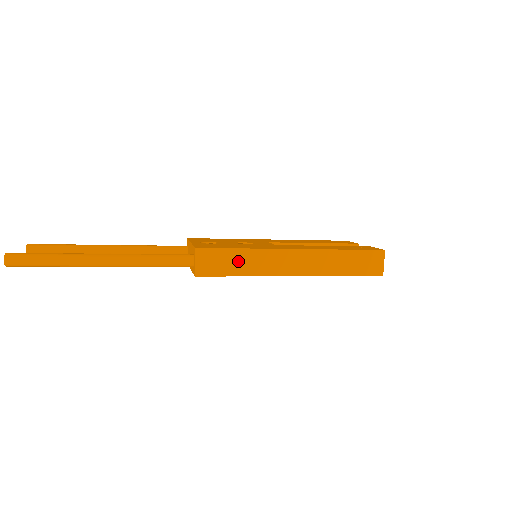
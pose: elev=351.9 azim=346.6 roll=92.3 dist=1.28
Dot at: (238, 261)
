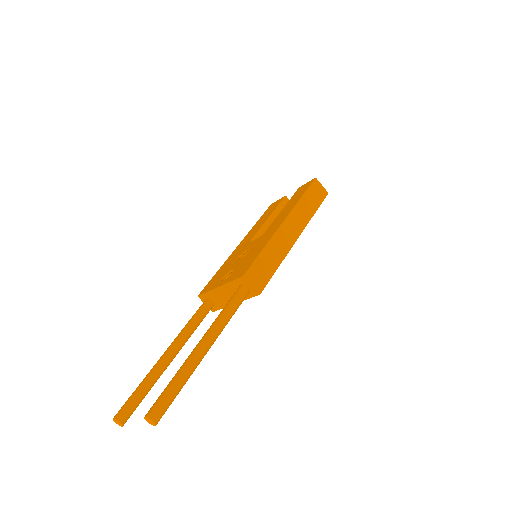
Dot at: (268, 259)
